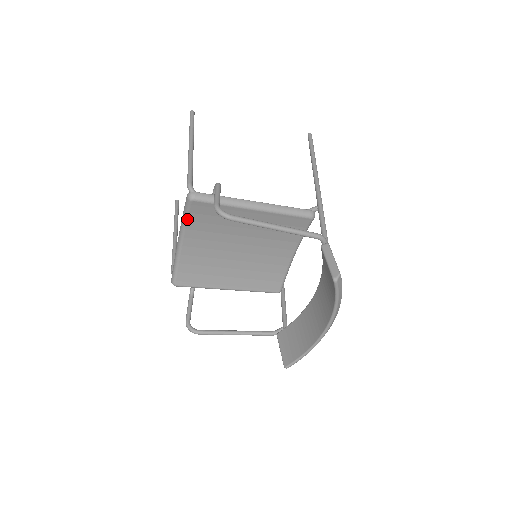
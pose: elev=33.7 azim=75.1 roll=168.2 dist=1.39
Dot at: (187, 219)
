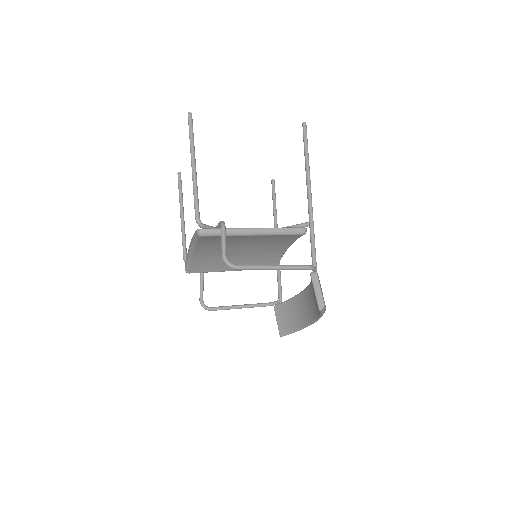
Dot at: (197, 242)
